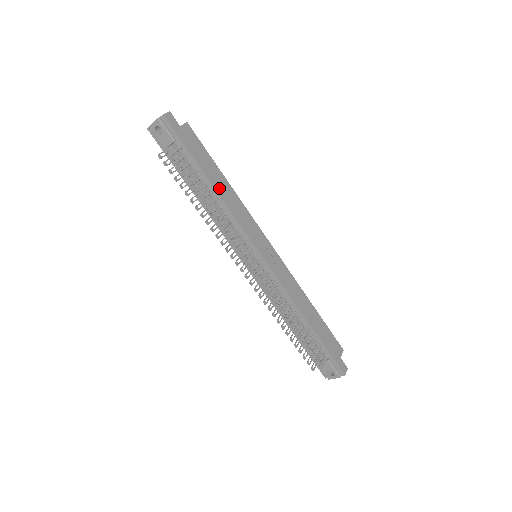
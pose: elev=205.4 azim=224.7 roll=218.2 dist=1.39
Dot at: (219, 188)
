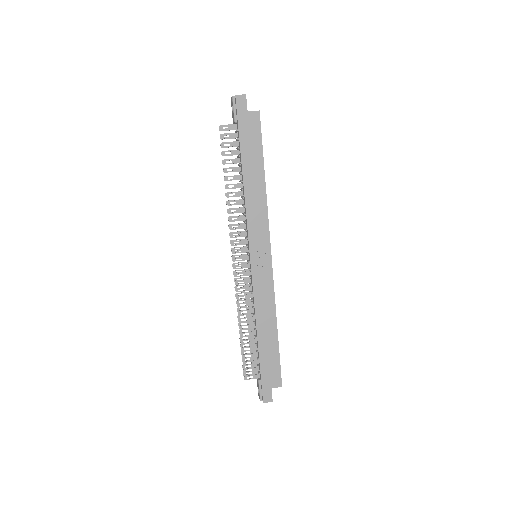
Dot at: (249, 182)
